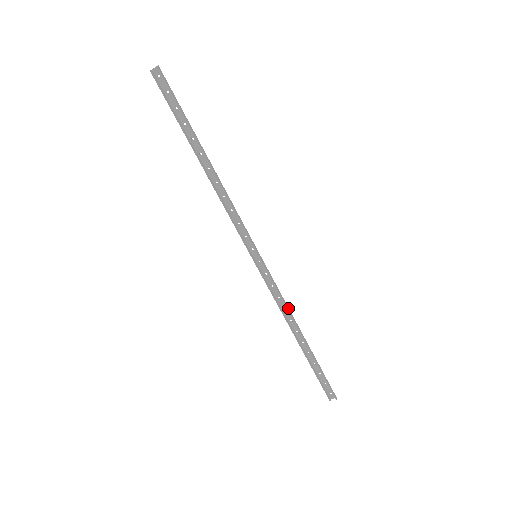
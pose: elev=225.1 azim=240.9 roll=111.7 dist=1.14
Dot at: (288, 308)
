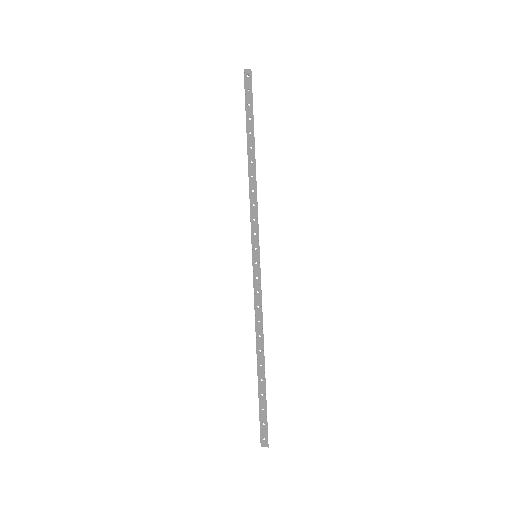
Dot at: occluded
